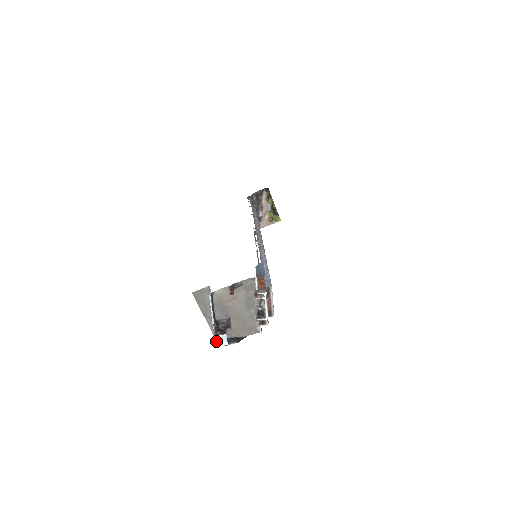
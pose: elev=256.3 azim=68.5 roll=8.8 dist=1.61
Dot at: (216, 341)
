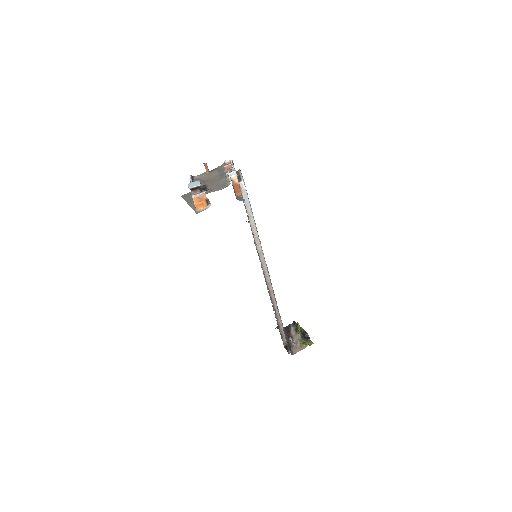
Dot at: (191, 185)
